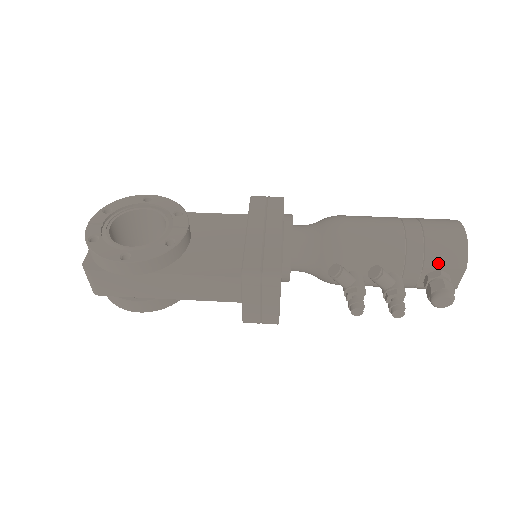
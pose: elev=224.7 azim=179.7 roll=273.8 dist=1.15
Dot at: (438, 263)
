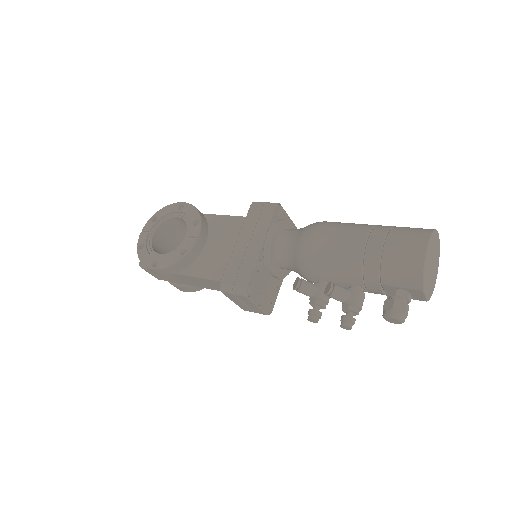
Dot at: (394, 282)
